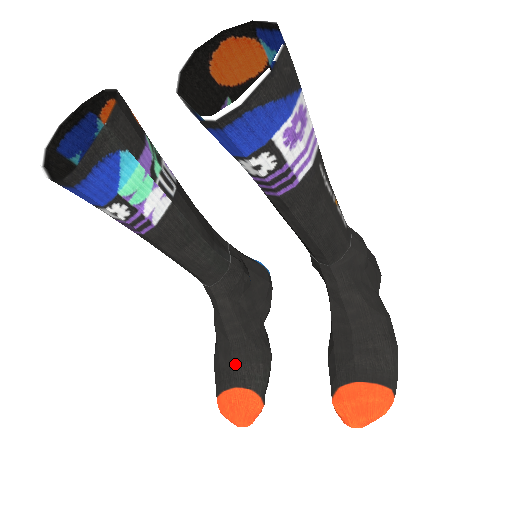
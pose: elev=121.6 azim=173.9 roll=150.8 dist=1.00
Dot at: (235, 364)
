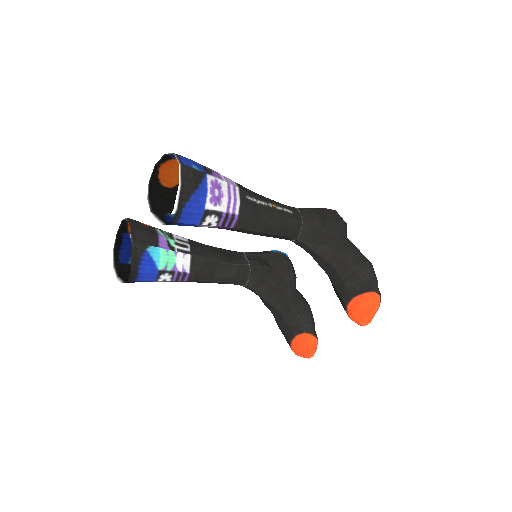
Dot at: (288, 322)
